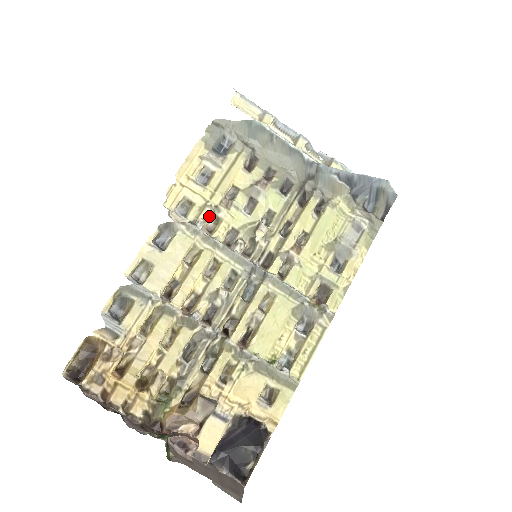
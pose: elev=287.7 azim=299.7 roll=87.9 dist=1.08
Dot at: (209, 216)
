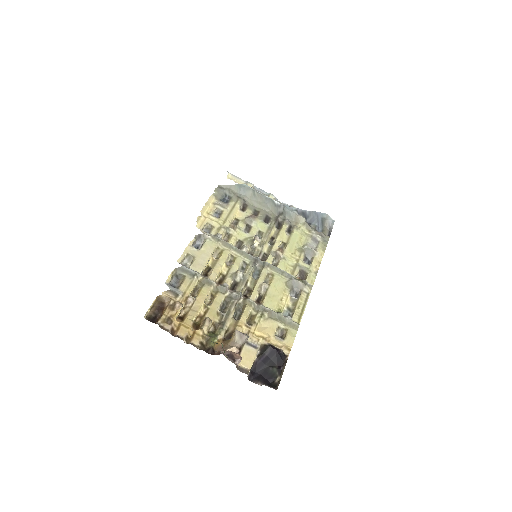
Dot at: (224, 233)
